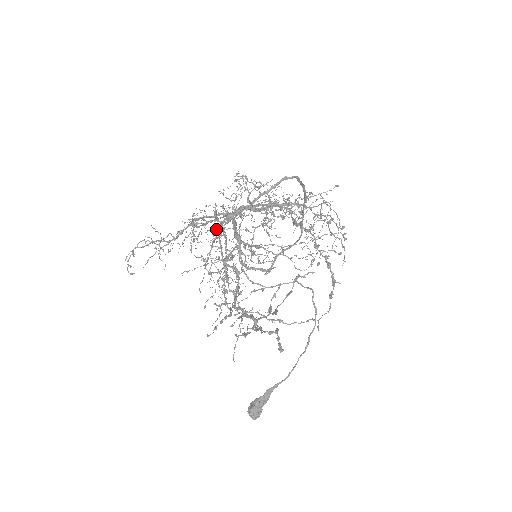
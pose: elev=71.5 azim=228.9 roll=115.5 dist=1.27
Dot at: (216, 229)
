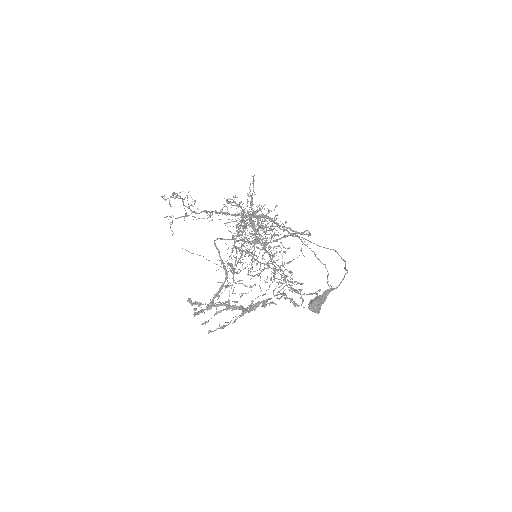
Dot at: occluded
